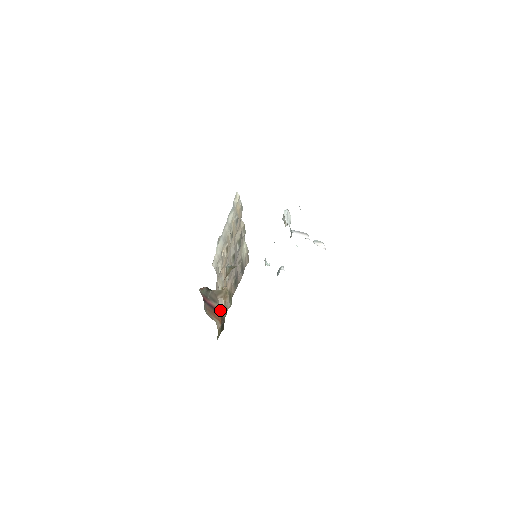
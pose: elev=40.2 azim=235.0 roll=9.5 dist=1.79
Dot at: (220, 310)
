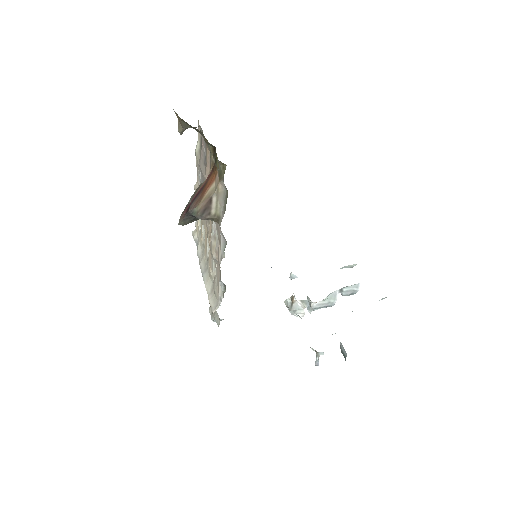
Dot at: occluded
